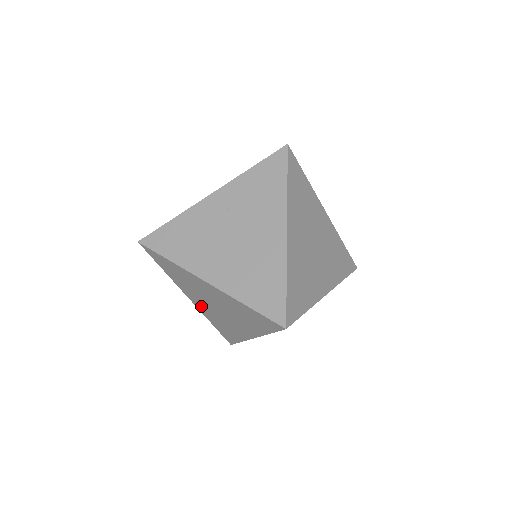
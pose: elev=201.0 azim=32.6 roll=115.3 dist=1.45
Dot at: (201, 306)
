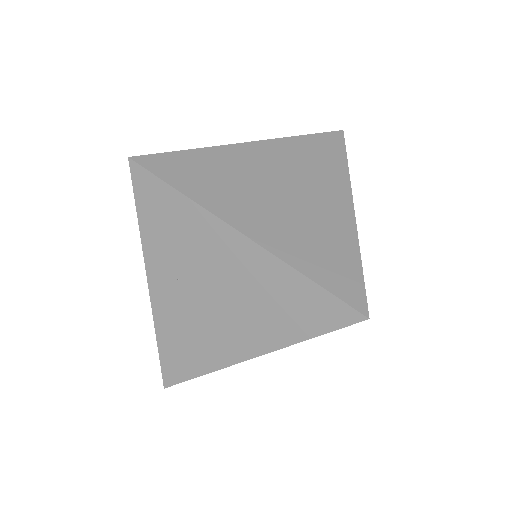
Dot at: occluded
